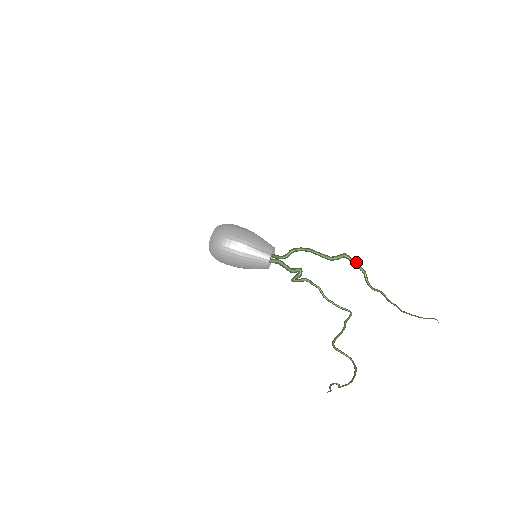
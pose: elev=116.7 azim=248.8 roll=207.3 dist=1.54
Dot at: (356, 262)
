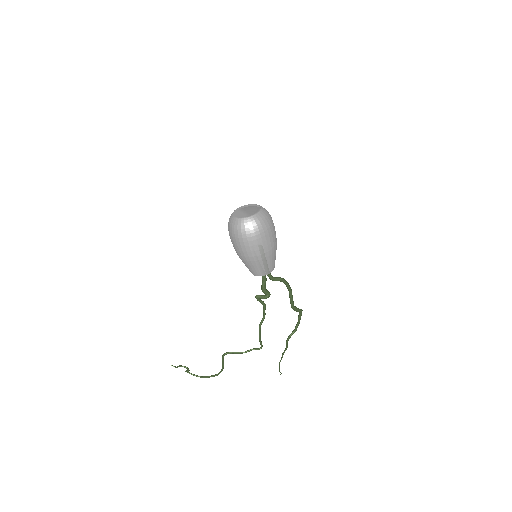
Dot at: occluded
